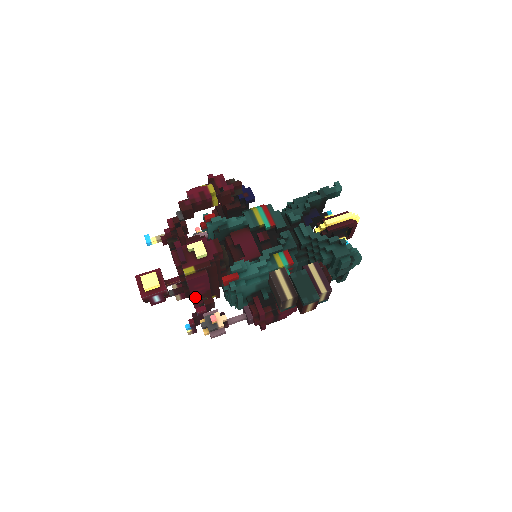
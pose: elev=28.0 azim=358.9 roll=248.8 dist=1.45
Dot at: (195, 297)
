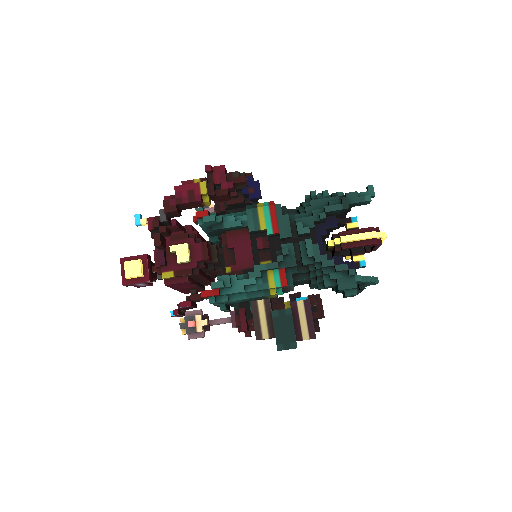
Dot at: (181, 290)
